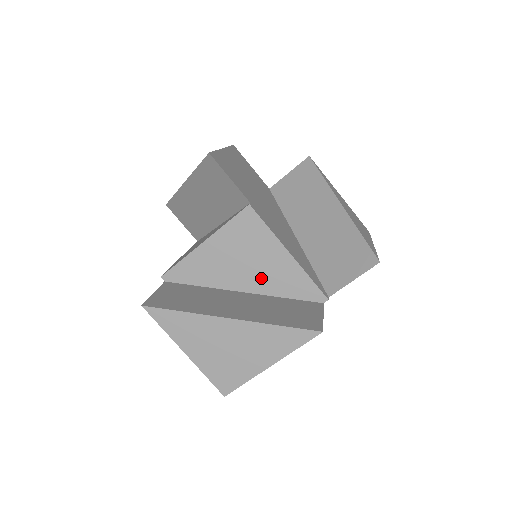
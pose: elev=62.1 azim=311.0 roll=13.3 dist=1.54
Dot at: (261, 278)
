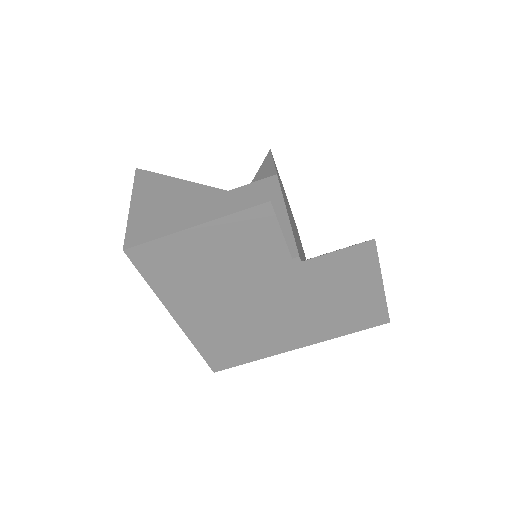
Dot at: occluded
